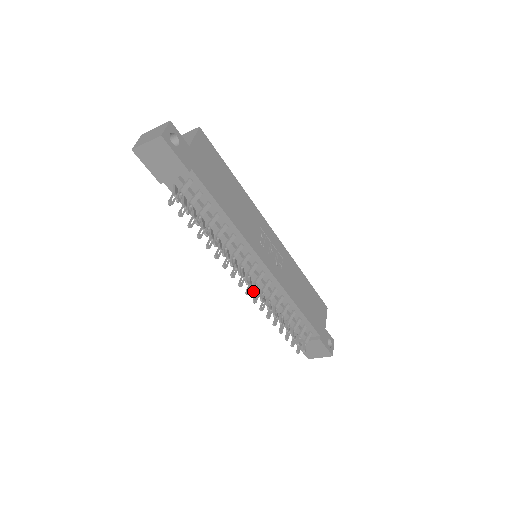
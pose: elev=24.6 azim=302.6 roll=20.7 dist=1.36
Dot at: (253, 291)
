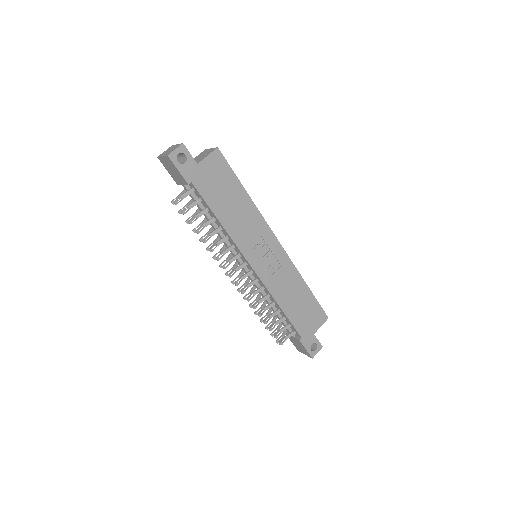
Dot at: (235, 283)
